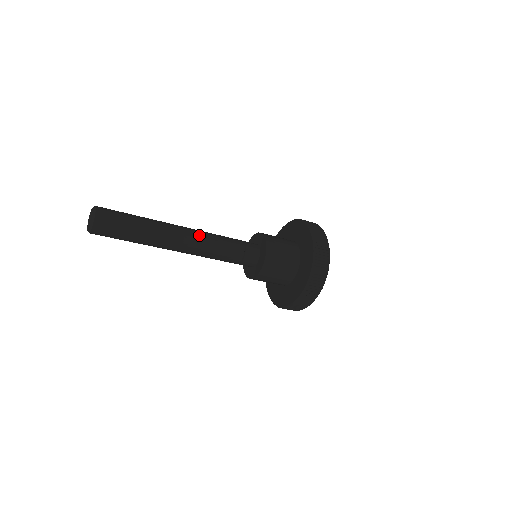
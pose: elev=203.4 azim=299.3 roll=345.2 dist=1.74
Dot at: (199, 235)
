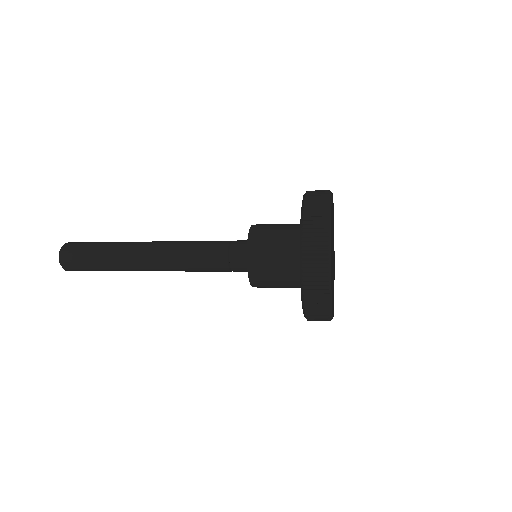
Dot at: (169, 246)
